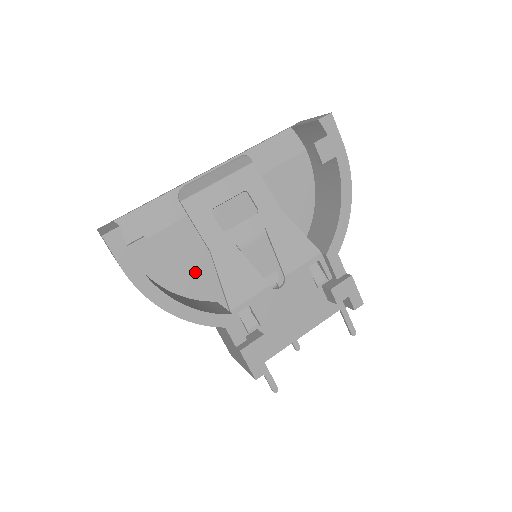
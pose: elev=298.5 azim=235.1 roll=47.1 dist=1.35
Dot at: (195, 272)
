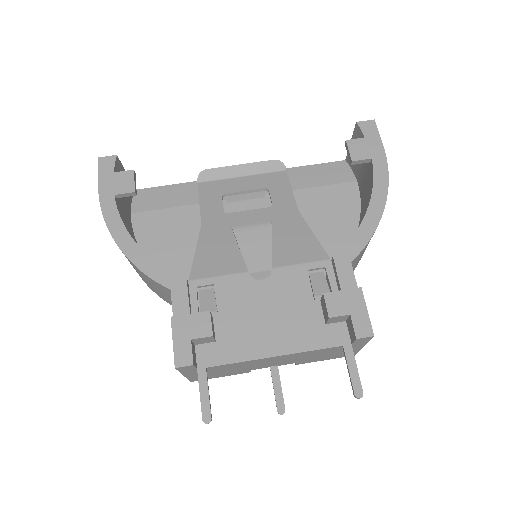
Dot at: (187, 258)
